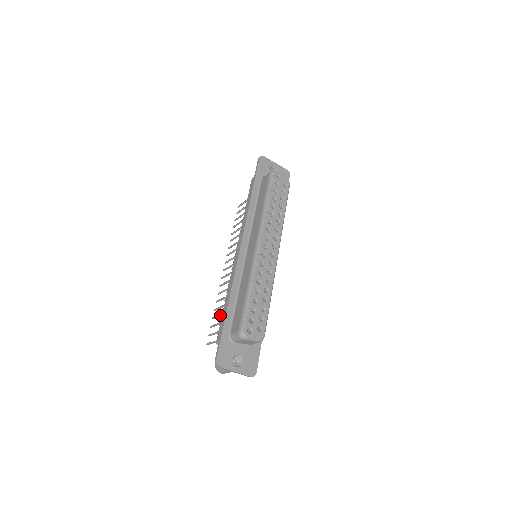
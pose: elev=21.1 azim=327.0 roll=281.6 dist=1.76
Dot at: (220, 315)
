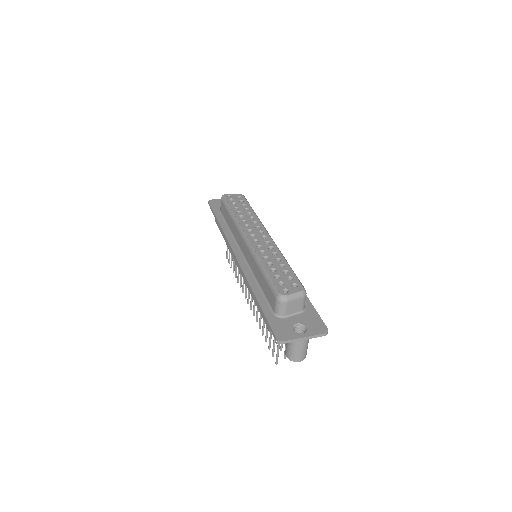
Dot at: (266, 328)
